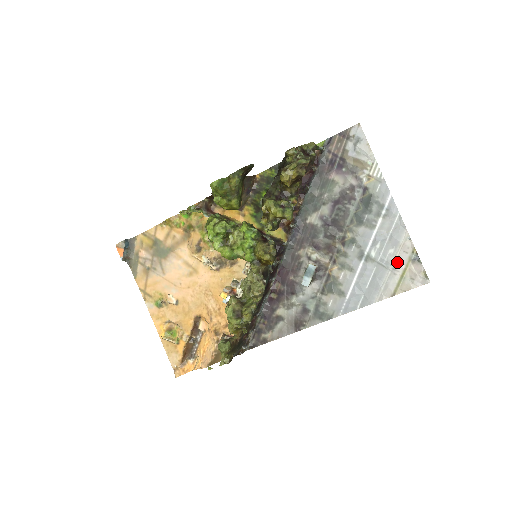
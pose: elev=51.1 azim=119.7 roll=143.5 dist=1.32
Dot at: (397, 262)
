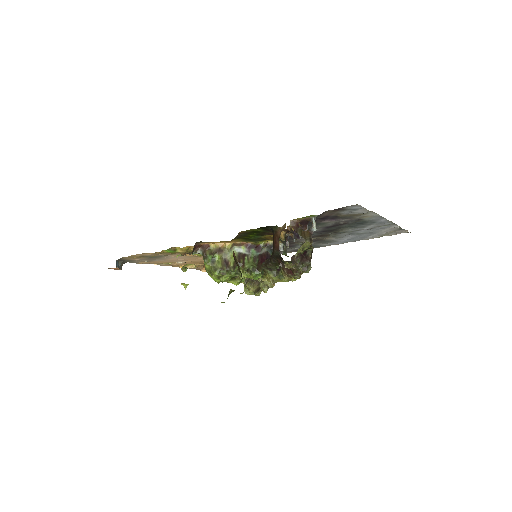
Dot at: (384, 232)
